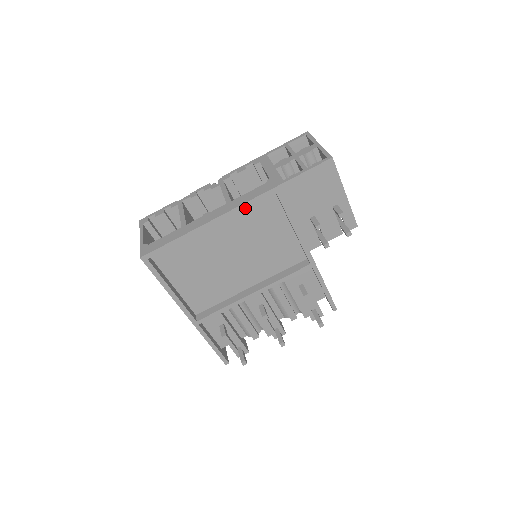
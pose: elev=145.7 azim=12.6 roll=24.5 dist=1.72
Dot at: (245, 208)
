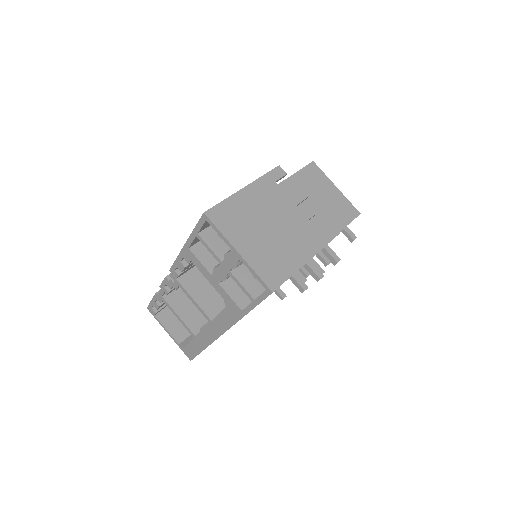
Dot at: occluded
